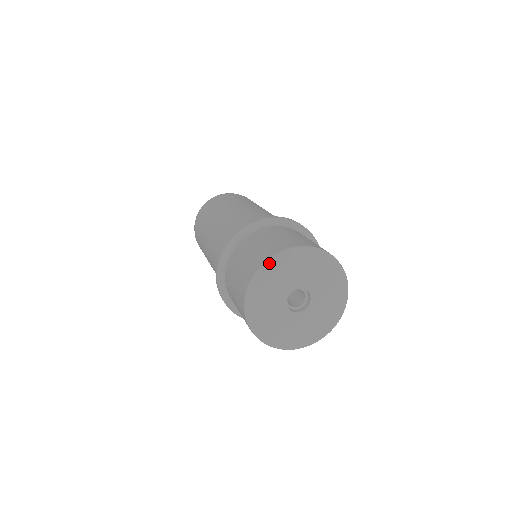
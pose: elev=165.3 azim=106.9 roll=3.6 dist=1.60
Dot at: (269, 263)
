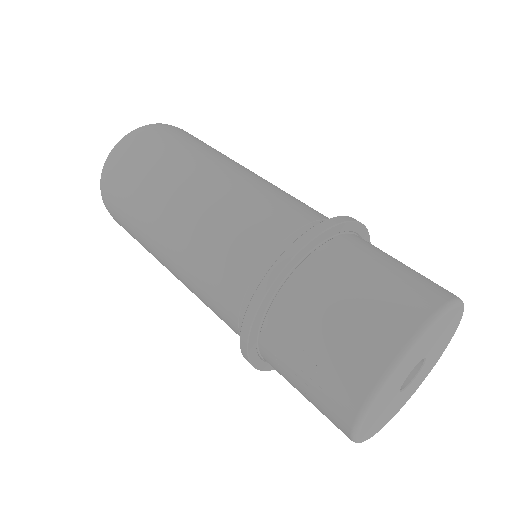
Dot at: (406, 355)
